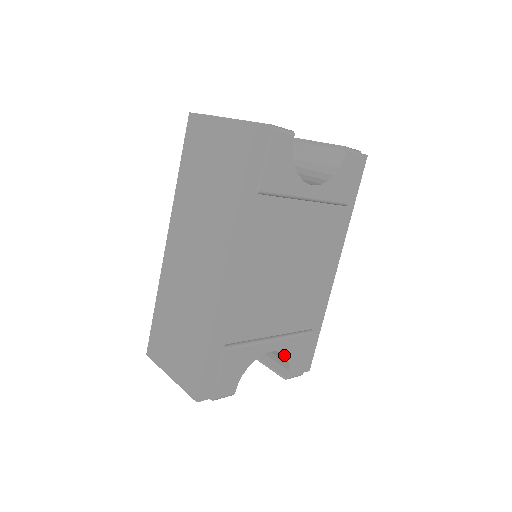
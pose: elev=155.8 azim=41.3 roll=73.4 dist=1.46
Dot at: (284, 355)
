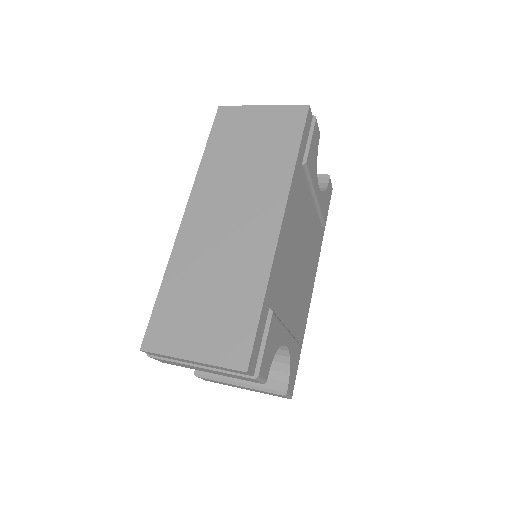
Dot at: (288, 360)
